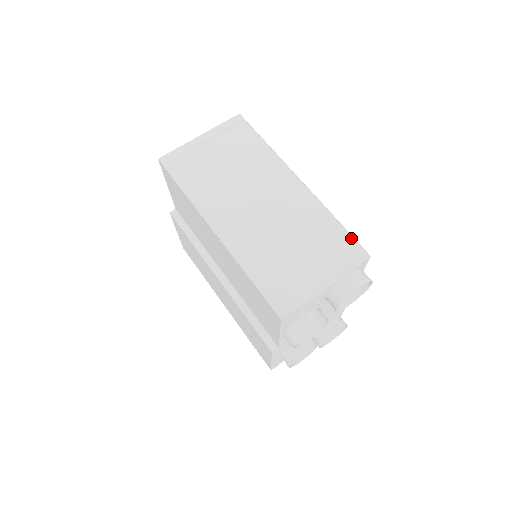
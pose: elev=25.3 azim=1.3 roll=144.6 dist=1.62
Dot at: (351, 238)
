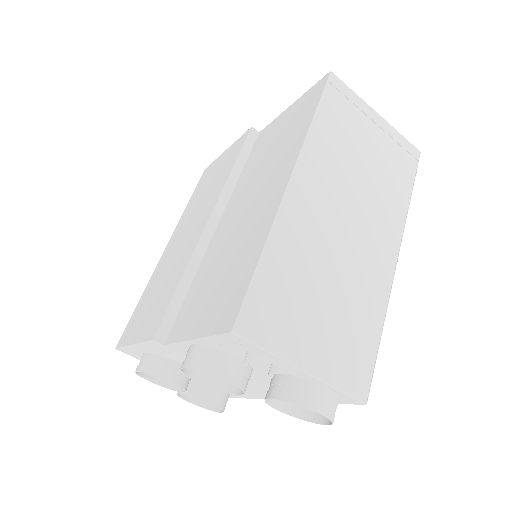
Dot at: (372, 365)
